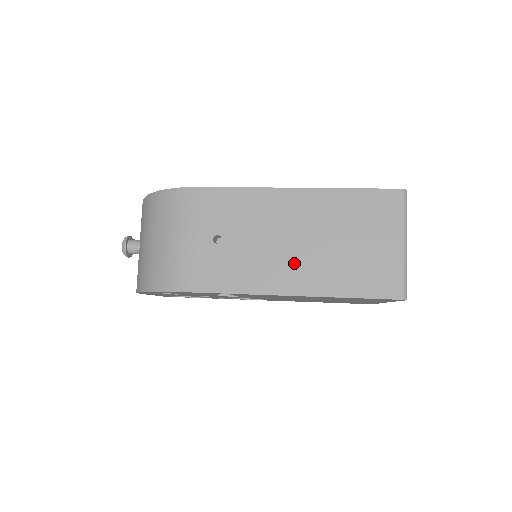
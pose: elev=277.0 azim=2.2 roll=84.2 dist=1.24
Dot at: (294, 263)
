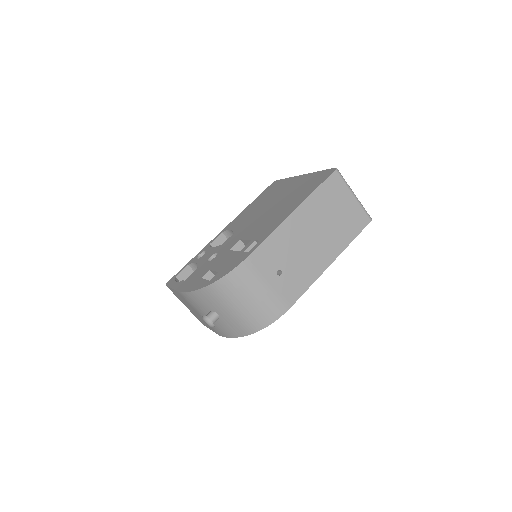
Dot at: (321, 249)
